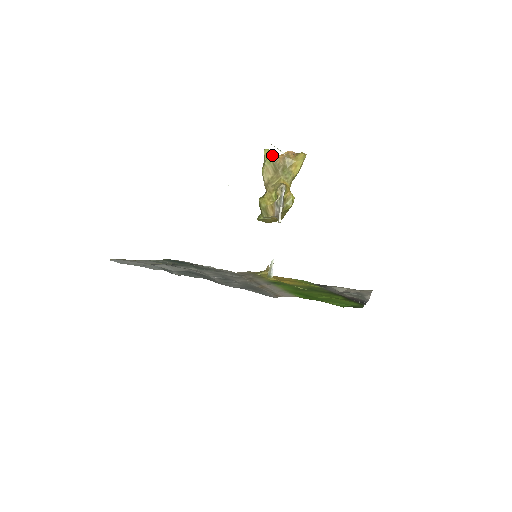
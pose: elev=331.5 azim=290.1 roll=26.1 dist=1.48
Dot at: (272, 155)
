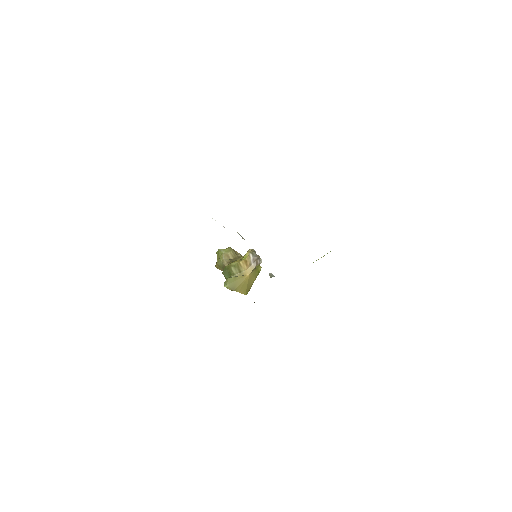
Dot at: (229, 247)
